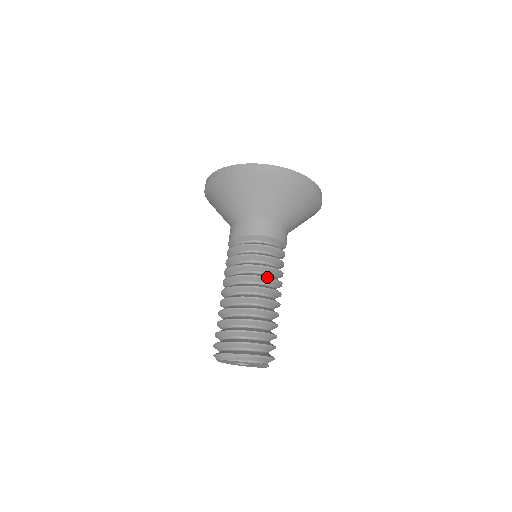
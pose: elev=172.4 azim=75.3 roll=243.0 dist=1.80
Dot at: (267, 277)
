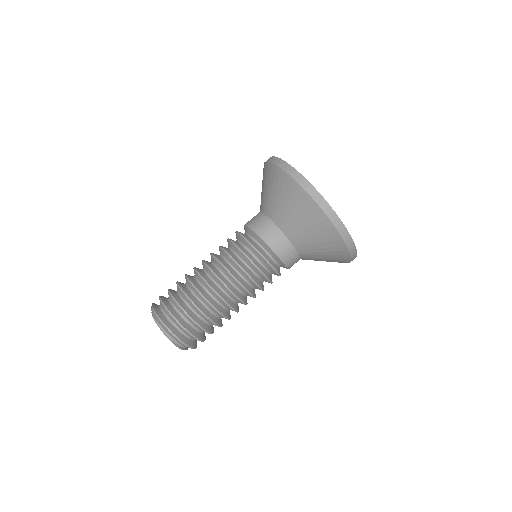
Dot at: (226, 268)
